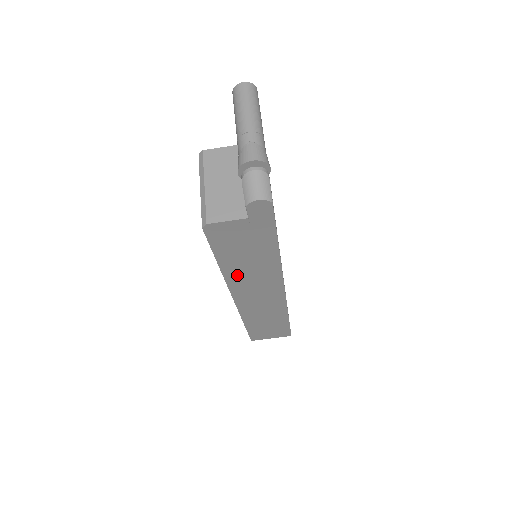
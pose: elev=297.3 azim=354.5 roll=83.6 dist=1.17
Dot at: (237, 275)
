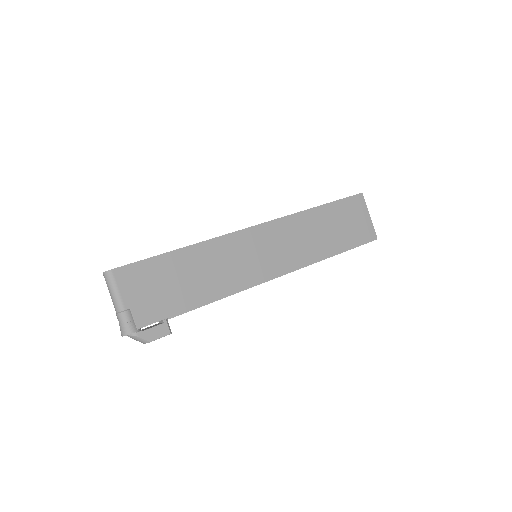
Dot at: occluded
